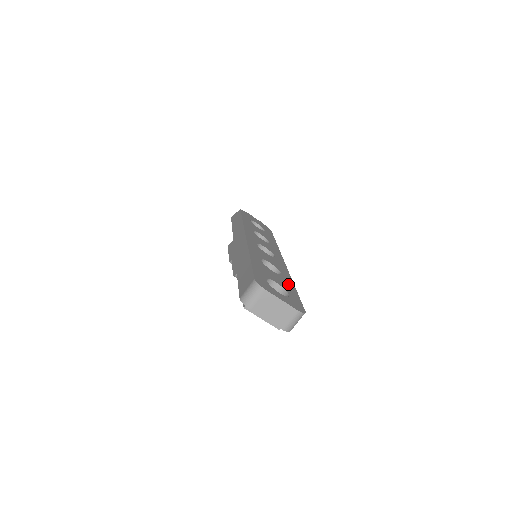
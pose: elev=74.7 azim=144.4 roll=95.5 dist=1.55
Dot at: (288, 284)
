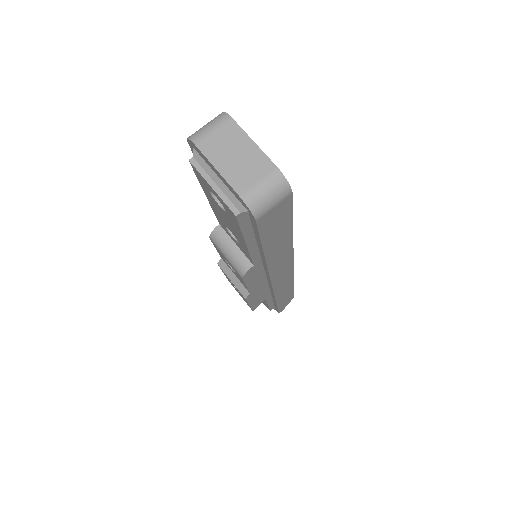
Dot at: occluded
